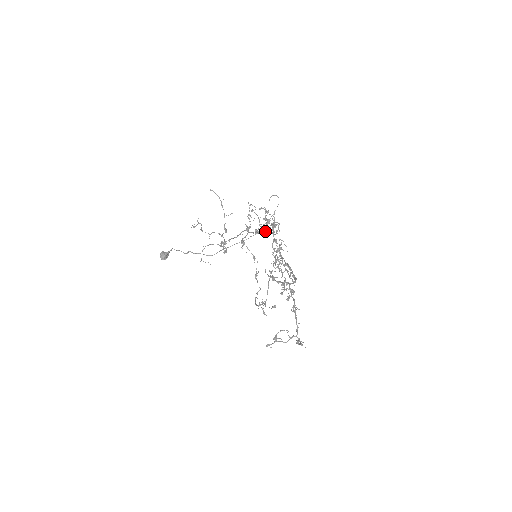
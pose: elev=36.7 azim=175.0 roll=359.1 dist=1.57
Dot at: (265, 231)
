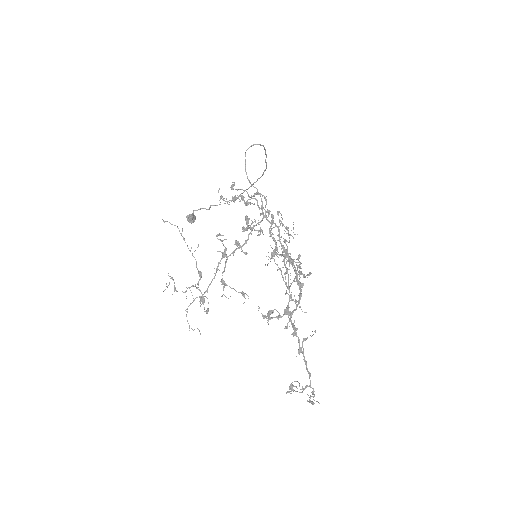
Dot at: (249, 234)
